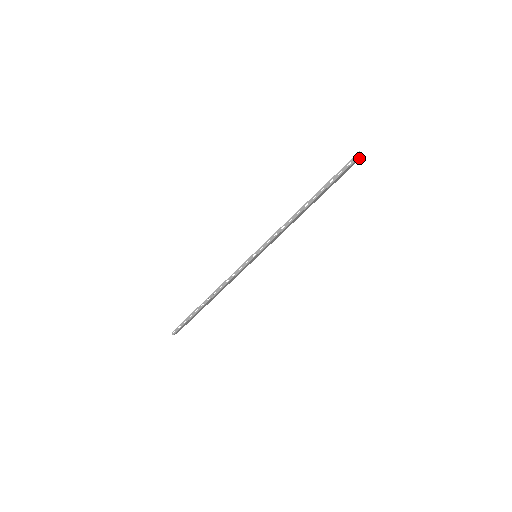
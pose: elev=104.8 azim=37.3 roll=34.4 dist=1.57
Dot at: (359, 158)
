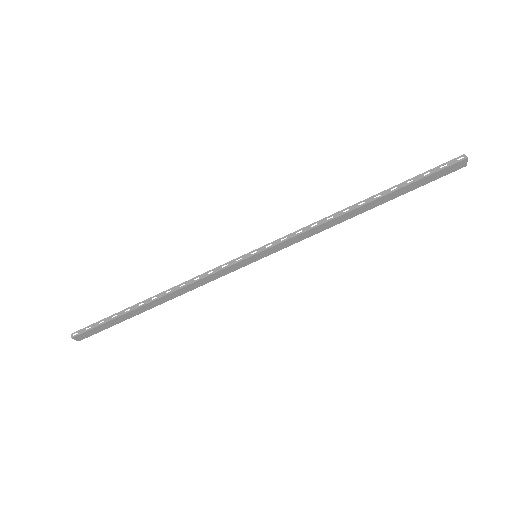
Dot at: (459, 165)
